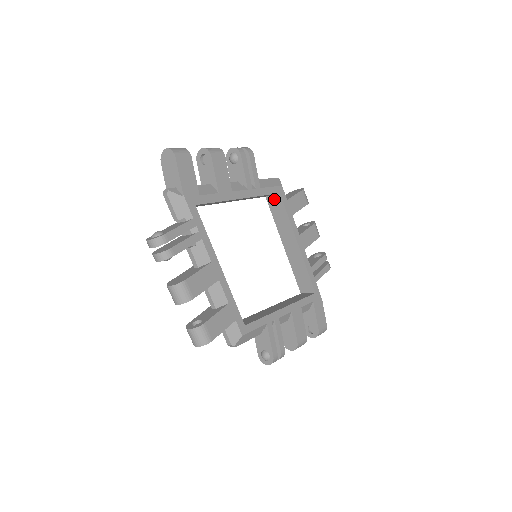
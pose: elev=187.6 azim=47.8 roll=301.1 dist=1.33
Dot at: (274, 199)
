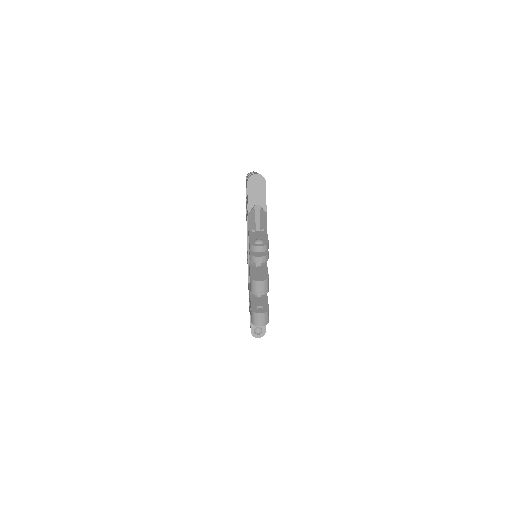
Dot at: occluded
